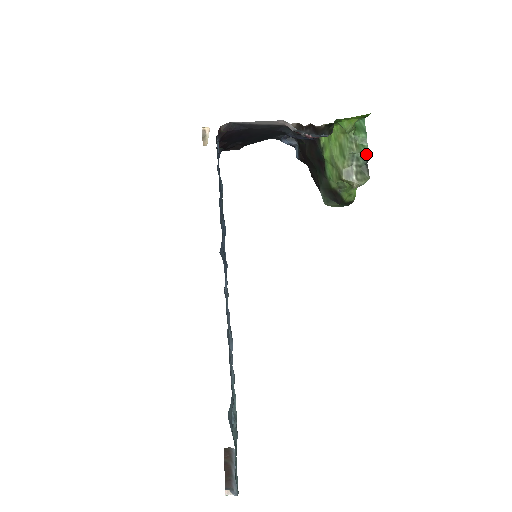
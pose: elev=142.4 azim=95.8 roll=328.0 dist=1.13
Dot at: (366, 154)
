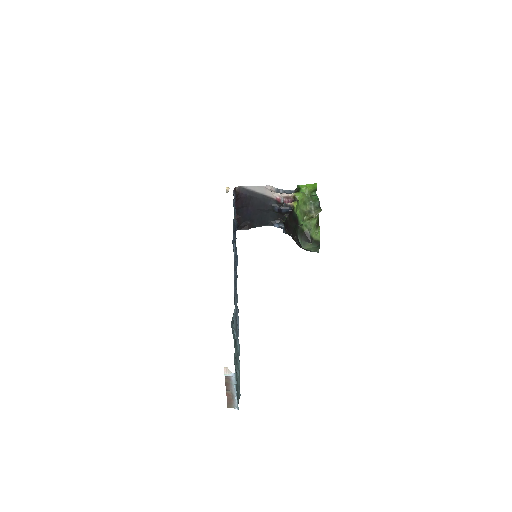
Dot at: (318, 202)
